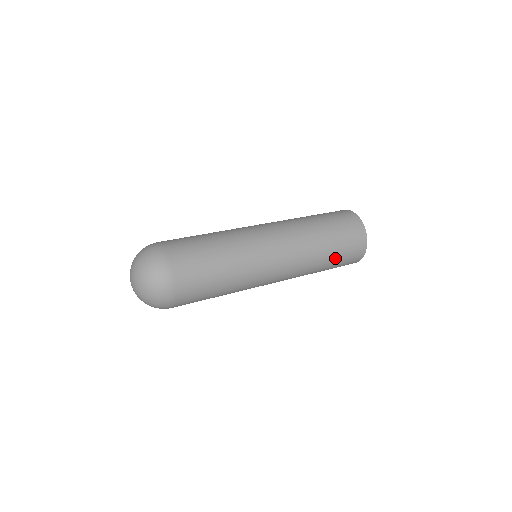
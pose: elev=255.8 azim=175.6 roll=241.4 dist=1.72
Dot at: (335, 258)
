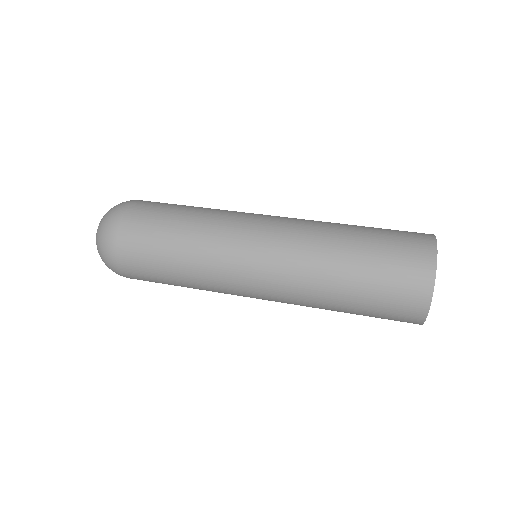
Dot at: (358, 314)
